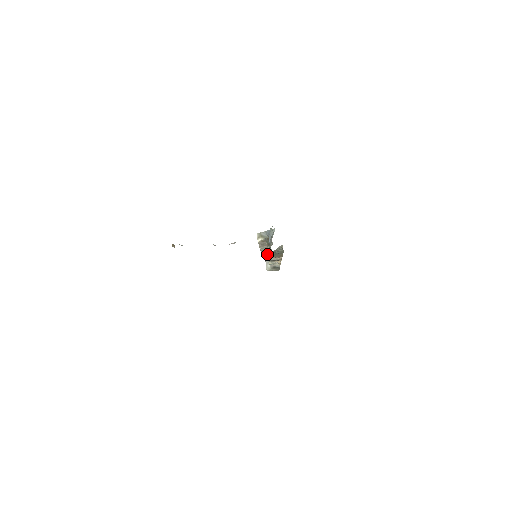
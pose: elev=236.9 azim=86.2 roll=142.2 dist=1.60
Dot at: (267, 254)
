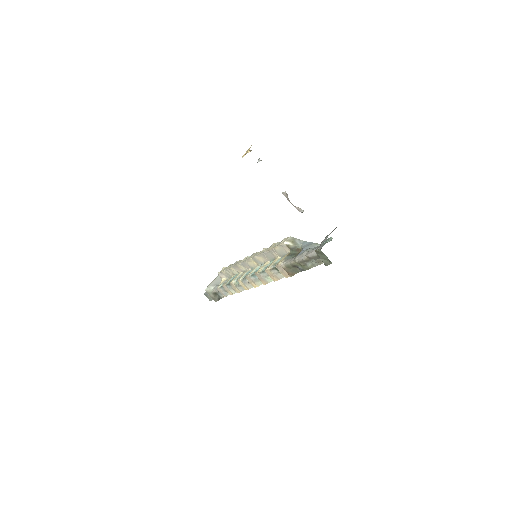
Dot at: (225, 276)
